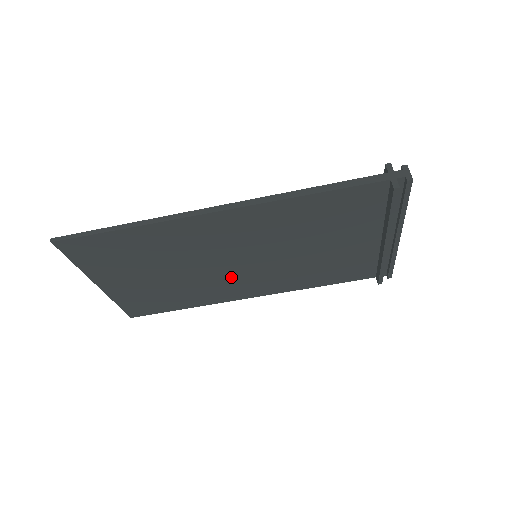
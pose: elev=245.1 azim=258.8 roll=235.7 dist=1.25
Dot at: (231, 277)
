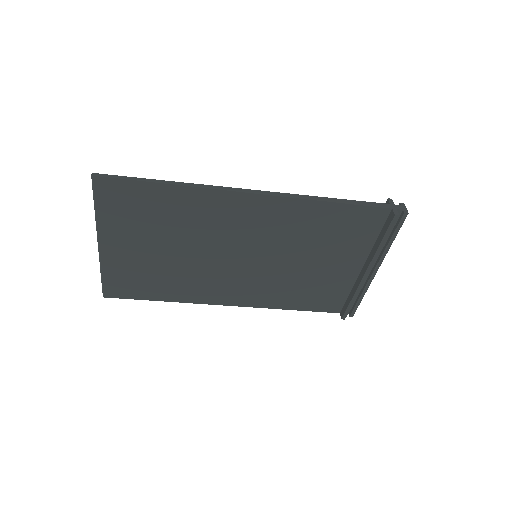
Dot at: (224, 273)
